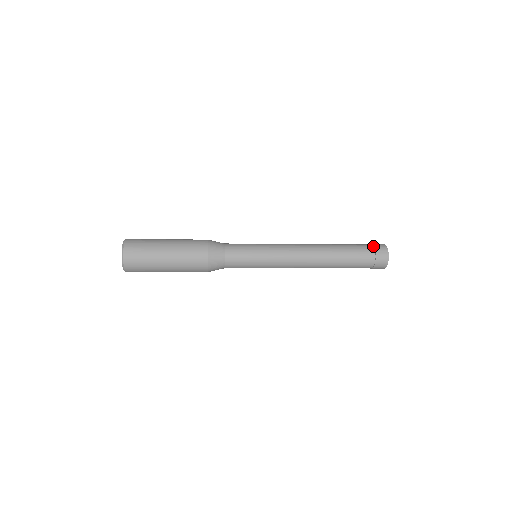
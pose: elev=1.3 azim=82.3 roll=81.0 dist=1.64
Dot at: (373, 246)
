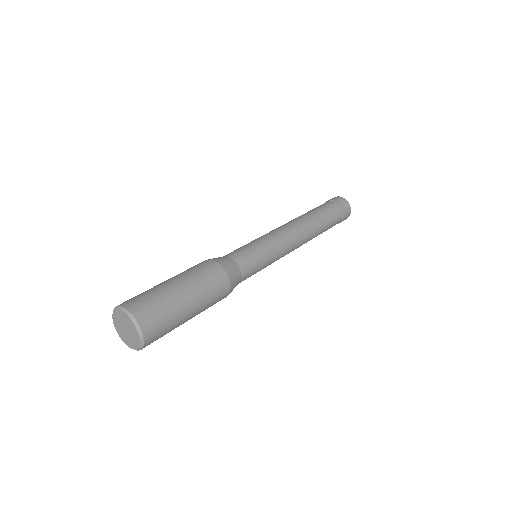
Dot at: (342, 208)
